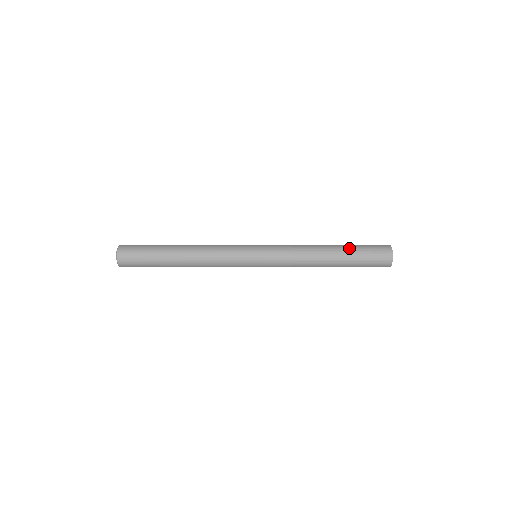
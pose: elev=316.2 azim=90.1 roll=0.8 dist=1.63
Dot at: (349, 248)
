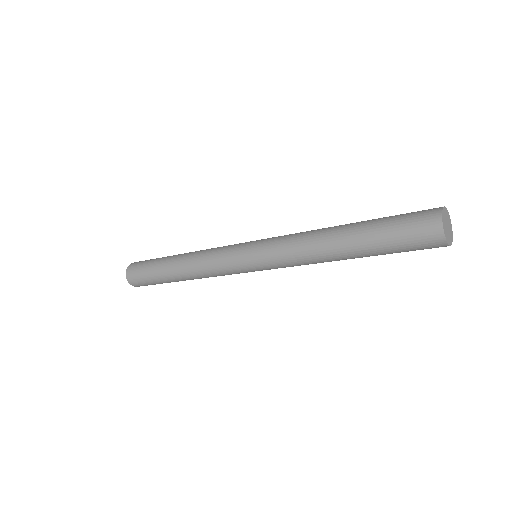
Dot at: (370, 221)
